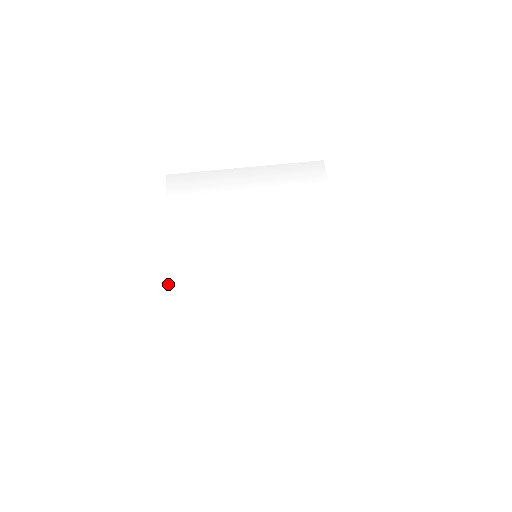
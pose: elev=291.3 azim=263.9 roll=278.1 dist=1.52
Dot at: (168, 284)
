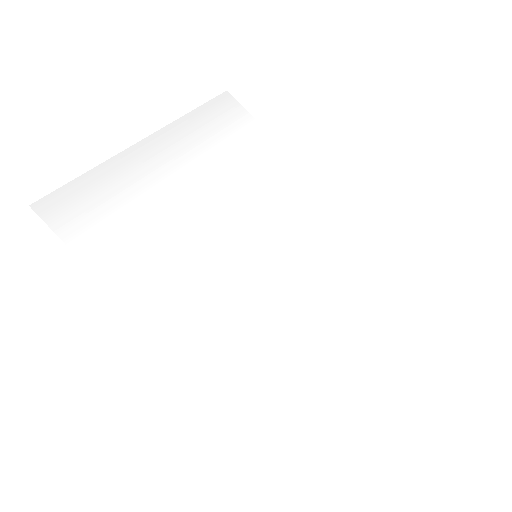
Dot at: (186, 369)
